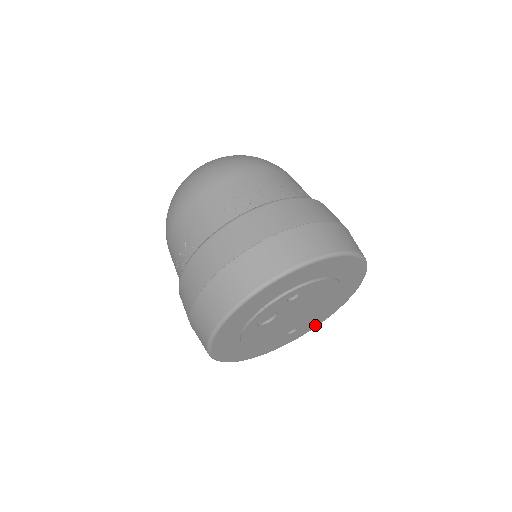
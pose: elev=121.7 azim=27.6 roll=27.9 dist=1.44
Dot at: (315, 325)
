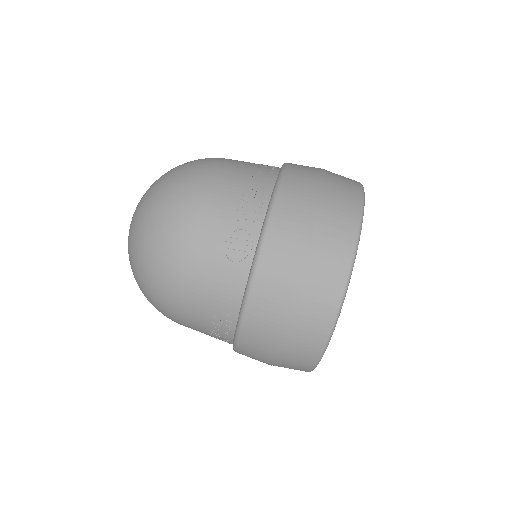
Dot at: occluded
